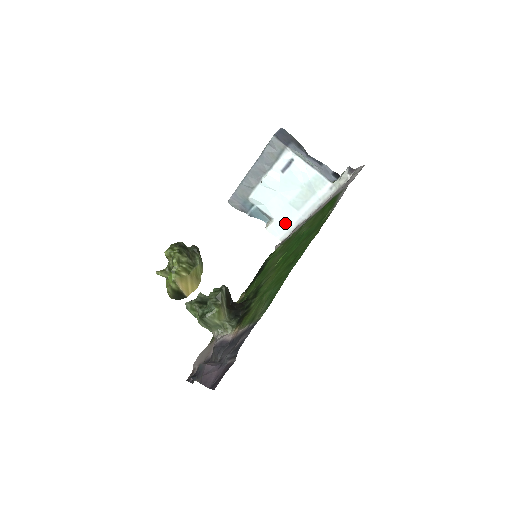
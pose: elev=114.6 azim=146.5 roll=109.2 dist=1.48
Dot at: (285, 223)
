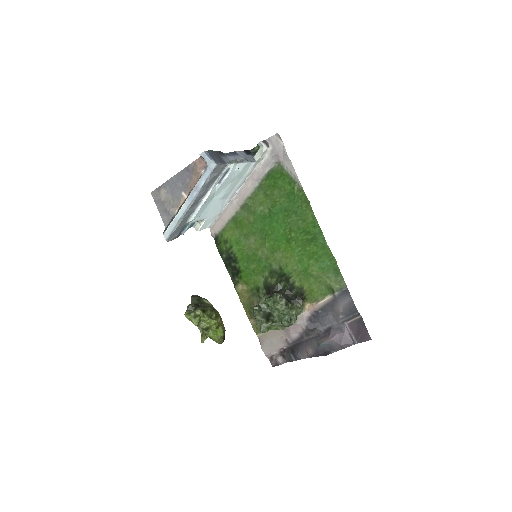
Dot at: (214, 214)
